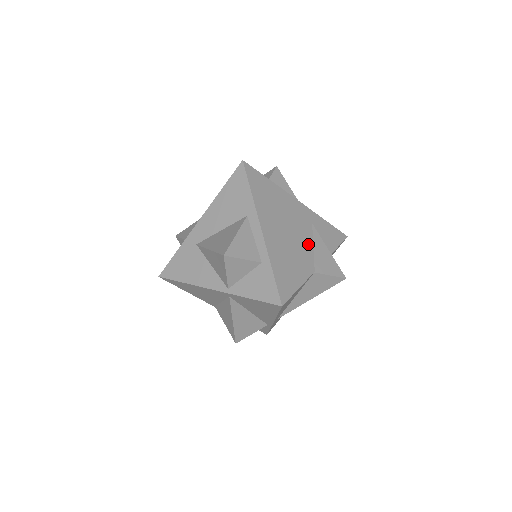
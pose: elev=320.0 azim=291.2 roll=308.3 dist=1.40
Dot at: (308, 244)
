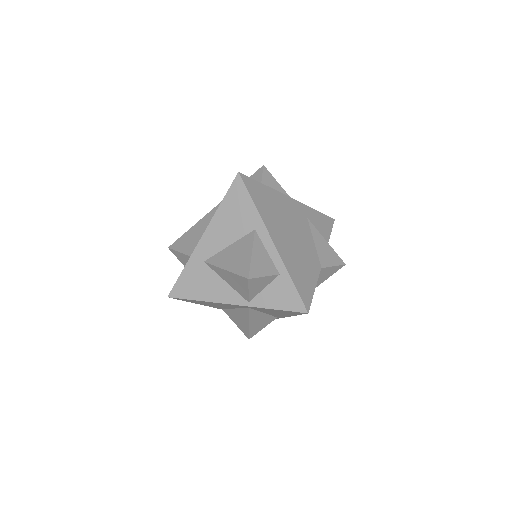
Dot at: (310, 241)
